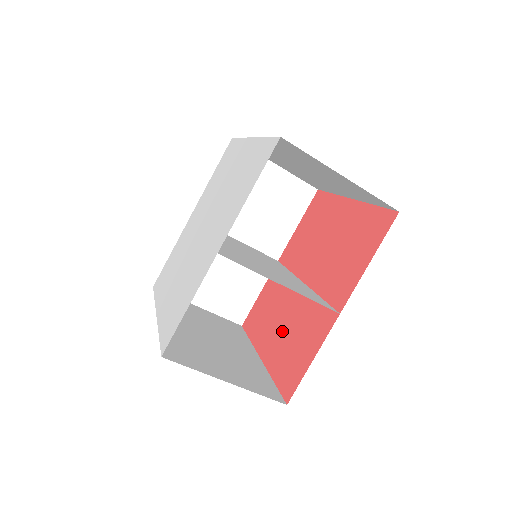
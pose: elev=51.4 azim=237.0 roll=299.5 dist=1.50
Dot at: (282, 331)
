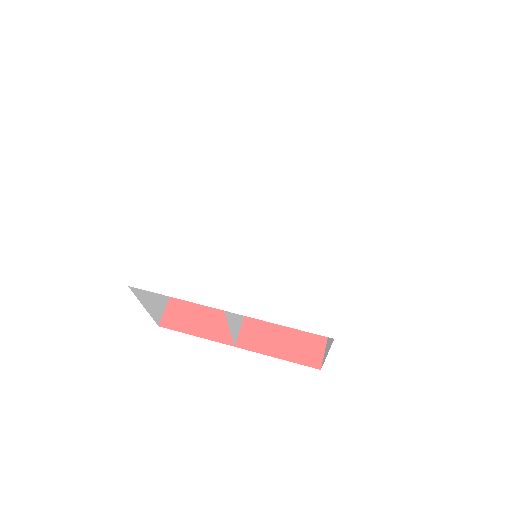
Dot at: occluded
